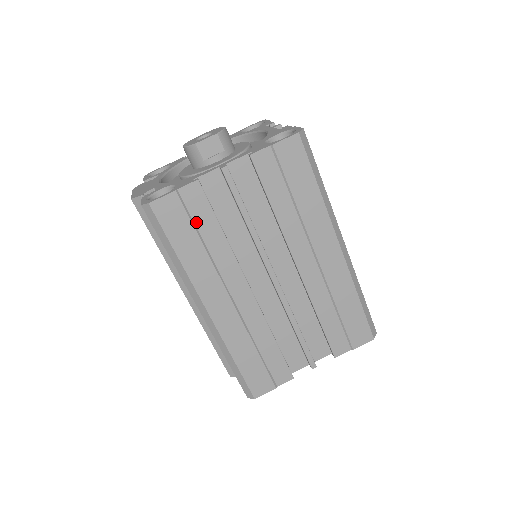
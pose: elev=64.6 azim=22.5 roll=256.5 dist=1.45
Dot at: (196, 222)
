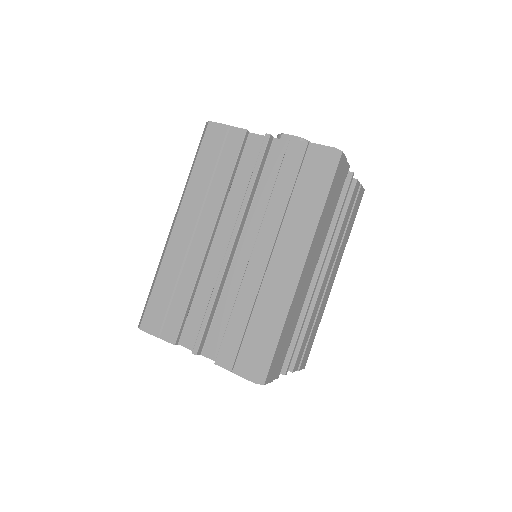
Dot at: (222, 156)
